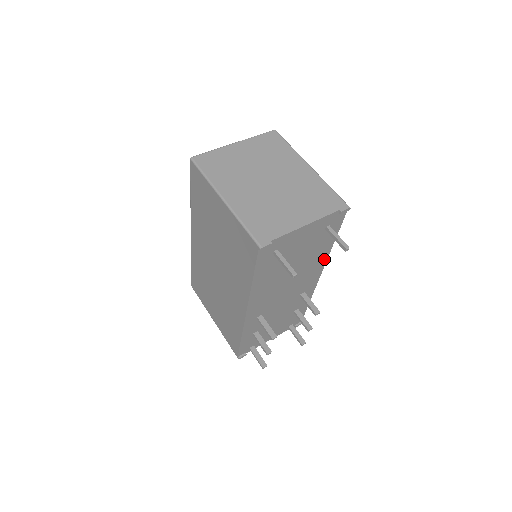
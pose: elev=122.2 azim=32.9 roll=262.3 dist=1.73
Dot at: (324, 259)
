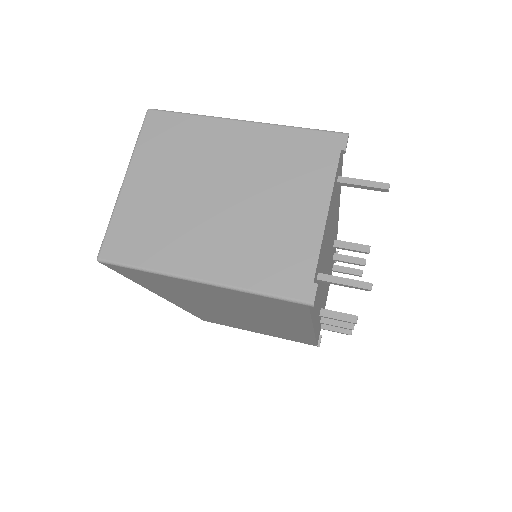
Dot at: occluded
